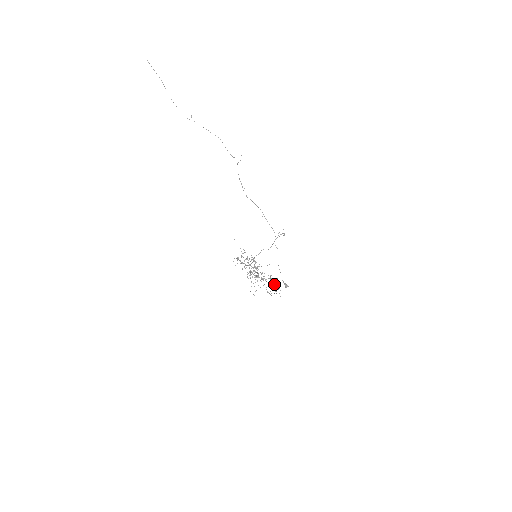
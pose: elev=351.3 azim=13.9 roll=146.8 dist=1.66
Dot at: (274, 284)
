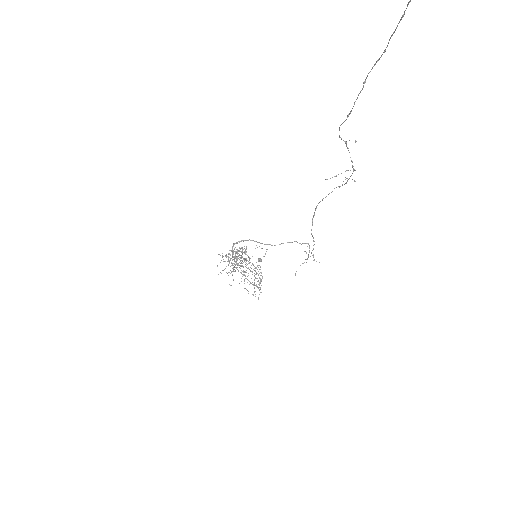
Dot at: (261, 292)
